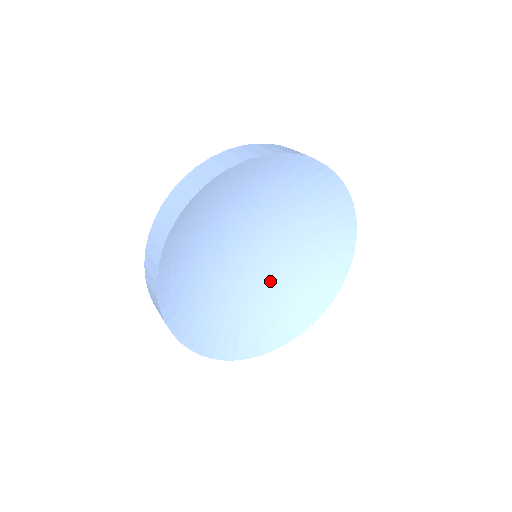
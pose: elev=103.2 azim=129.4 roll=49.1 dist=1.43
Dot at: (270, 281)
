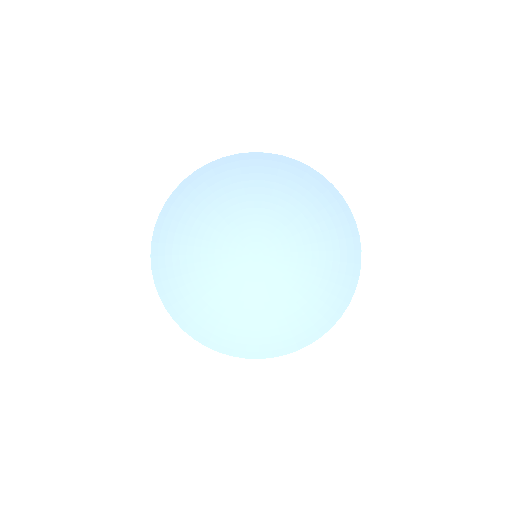
Dot at: (246, 290)
